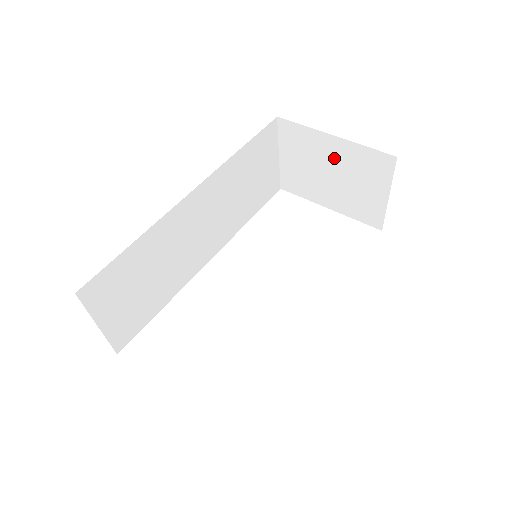
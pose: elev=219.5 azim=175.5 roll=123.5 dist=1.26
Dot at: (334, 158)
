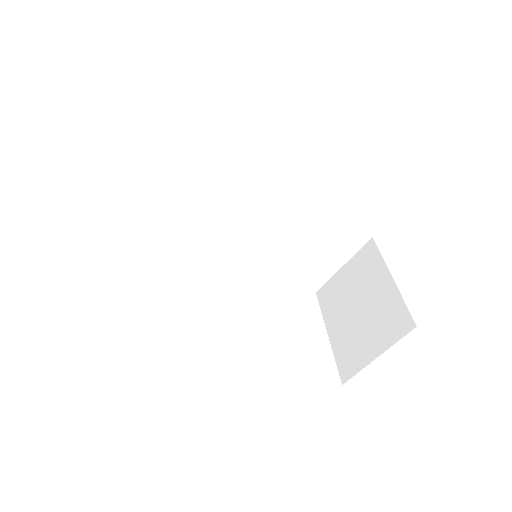
Dot at: (374, 295)
